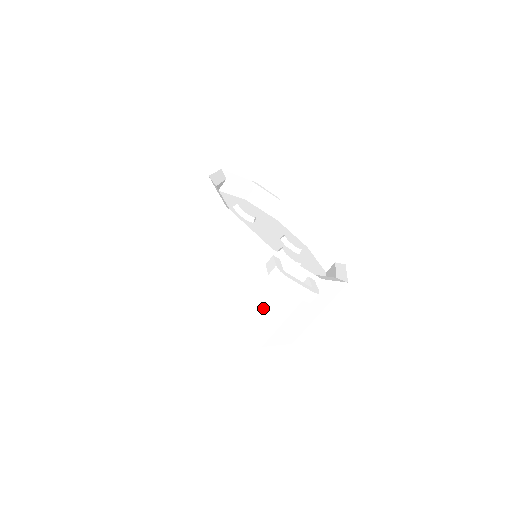
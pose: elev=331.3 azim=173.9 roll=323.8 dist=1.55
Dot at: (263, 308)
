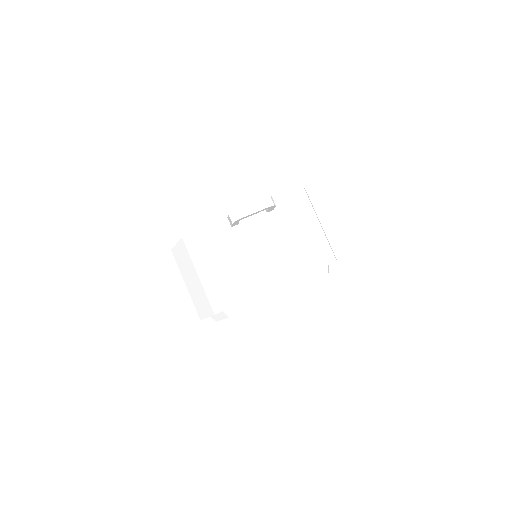
Dot at: (269, 252)
